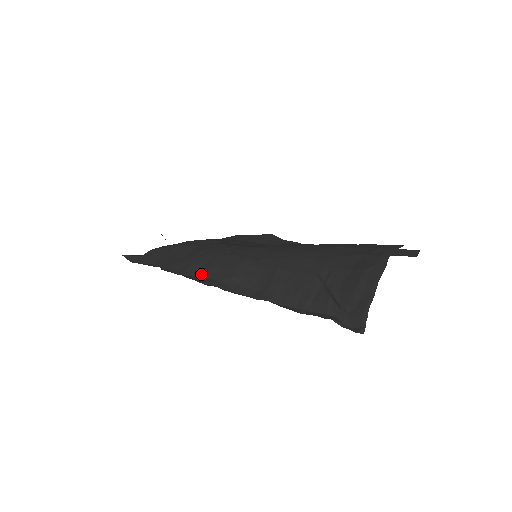
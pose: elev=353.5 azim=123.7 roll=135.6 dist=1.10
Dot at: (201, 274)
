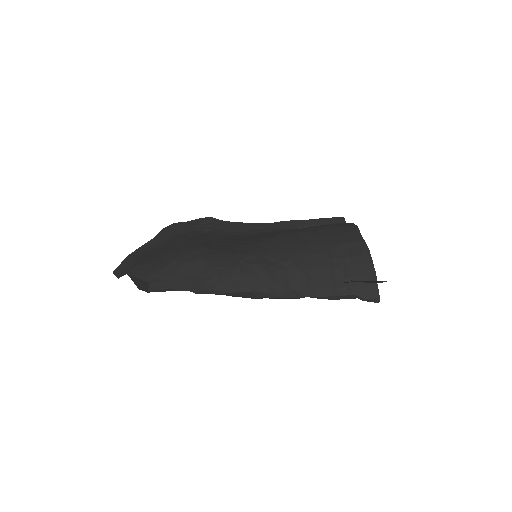
Dot at: (238, 289)
